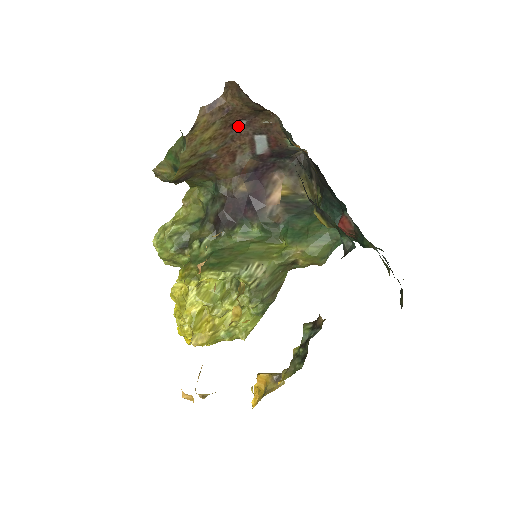
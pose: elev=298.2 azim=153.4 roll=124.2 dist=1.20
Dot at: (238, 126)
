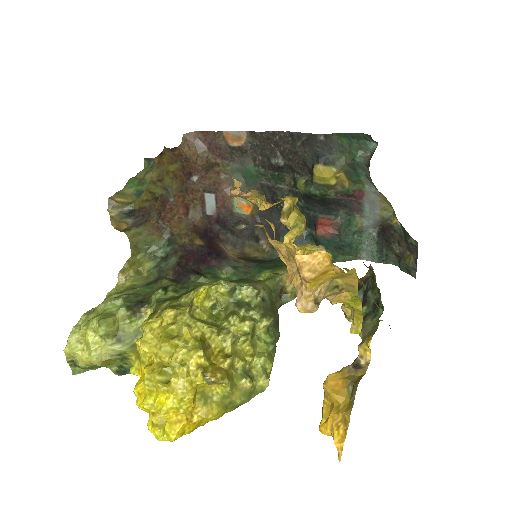
Dot at: (190, 181)
